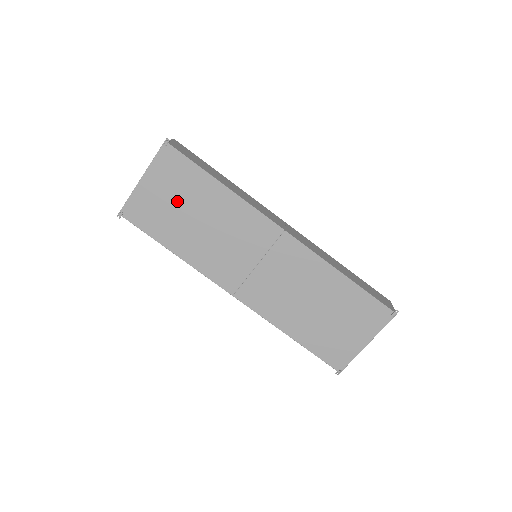
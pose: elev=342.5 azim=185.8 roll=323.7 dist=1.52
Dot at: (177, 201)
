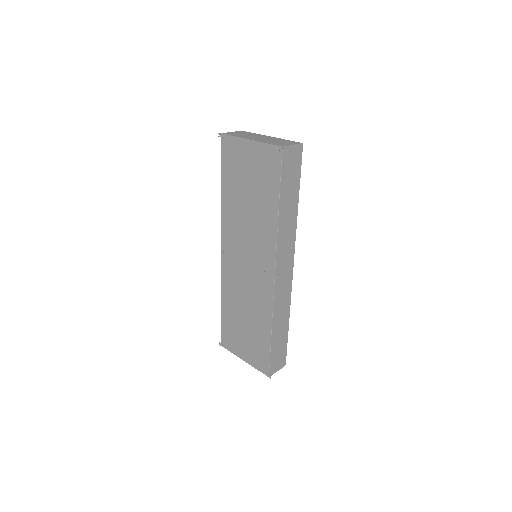
Dot at: (251, 179)
